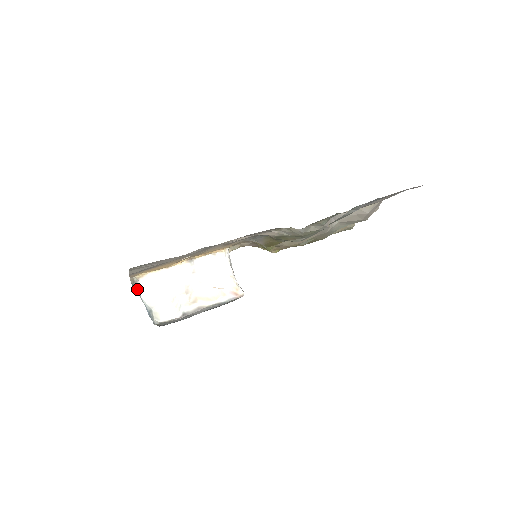
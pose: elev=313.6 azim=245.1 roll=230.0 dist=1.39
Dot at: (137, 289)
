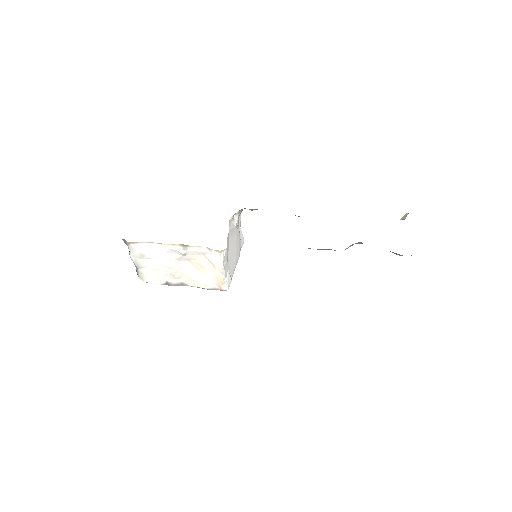
Dot at: (128, 247)
